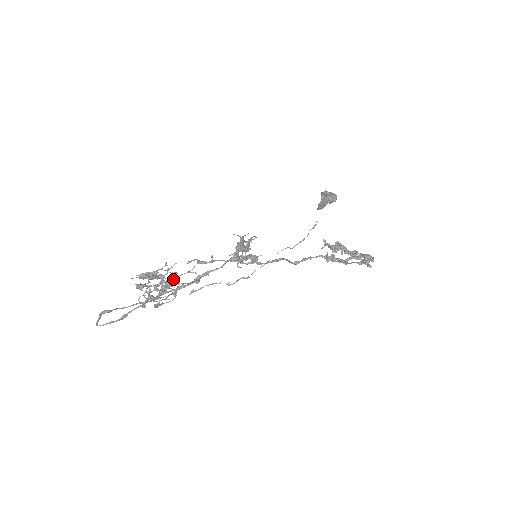
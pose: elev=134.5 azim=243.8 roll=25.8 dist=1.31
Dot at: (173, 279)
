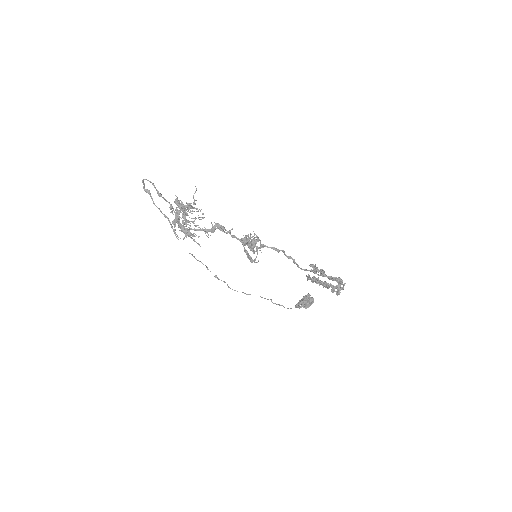
Dot at: (194, 225)
